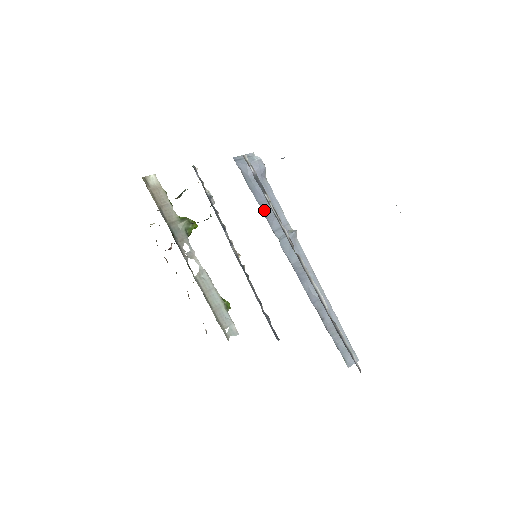
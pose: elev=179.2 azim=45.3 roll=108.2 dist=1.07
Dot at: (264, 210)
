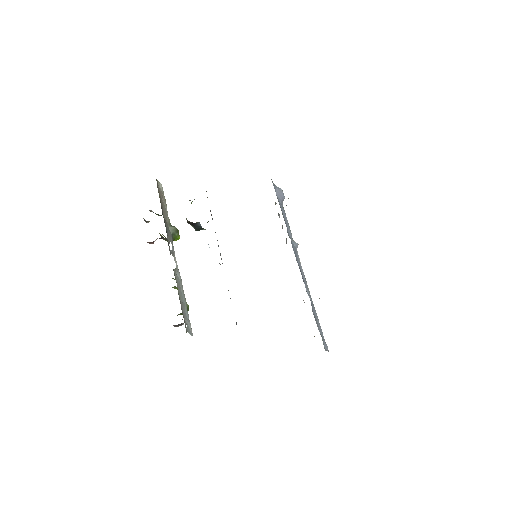
Dot at: (284, 218)
